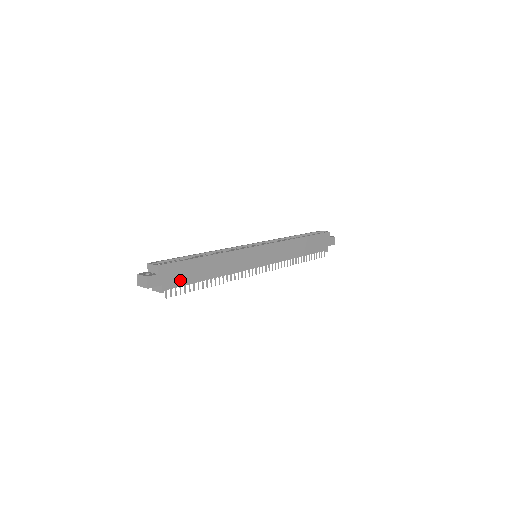
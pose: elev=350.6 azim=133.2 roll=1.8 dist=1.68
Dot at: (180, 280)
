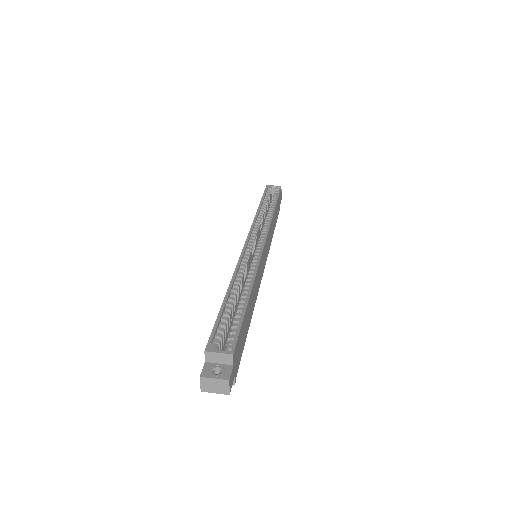
Dot at: (241, 351)
